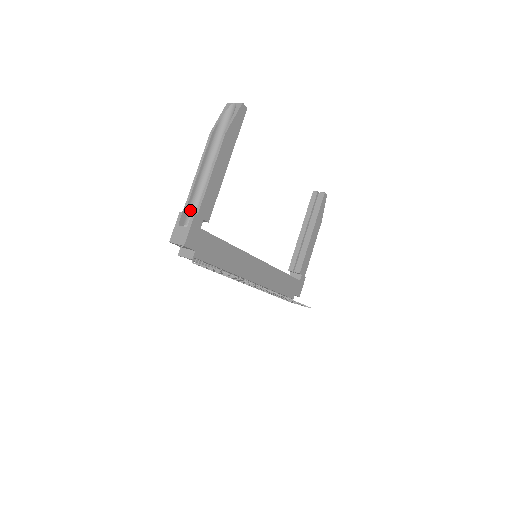
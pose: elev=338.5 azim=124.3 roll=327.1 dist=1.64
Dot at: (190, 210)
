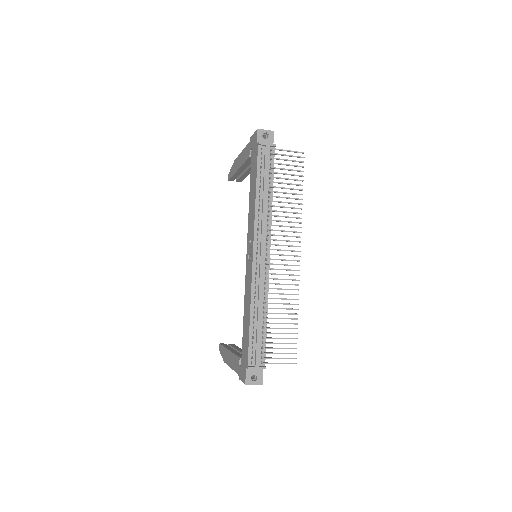
Dot at: occluded
